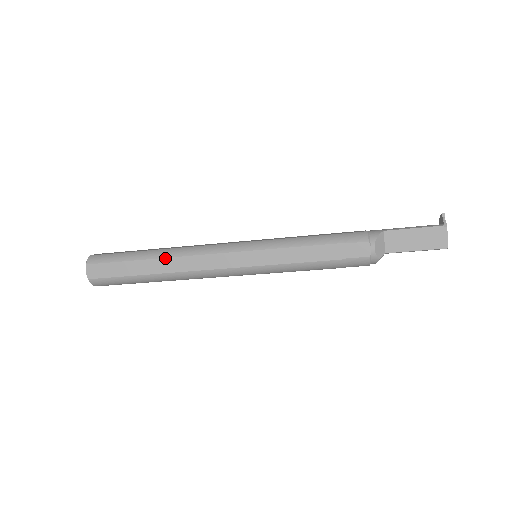
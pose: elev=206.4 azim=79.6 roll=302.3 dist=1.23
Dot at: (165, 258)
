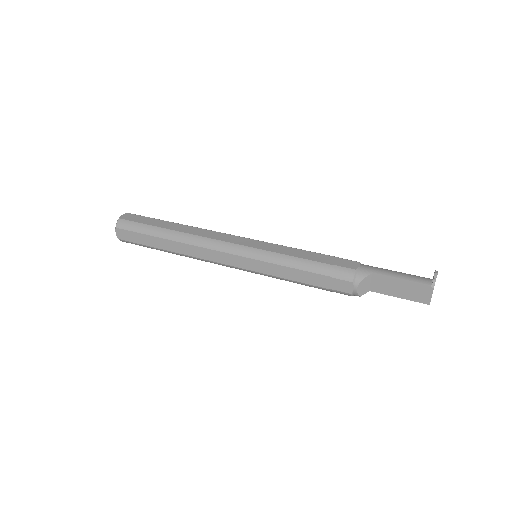
Dot at: (177, 242)
